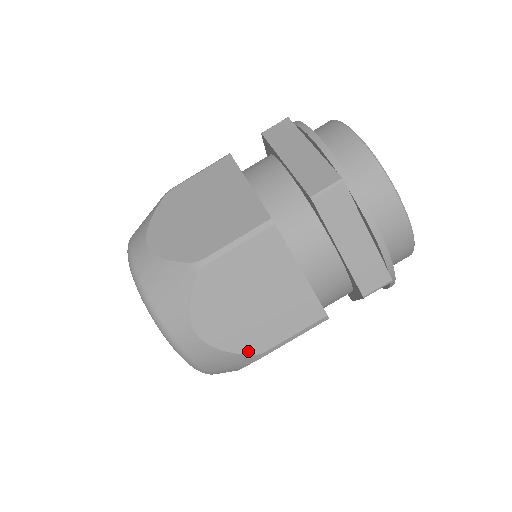
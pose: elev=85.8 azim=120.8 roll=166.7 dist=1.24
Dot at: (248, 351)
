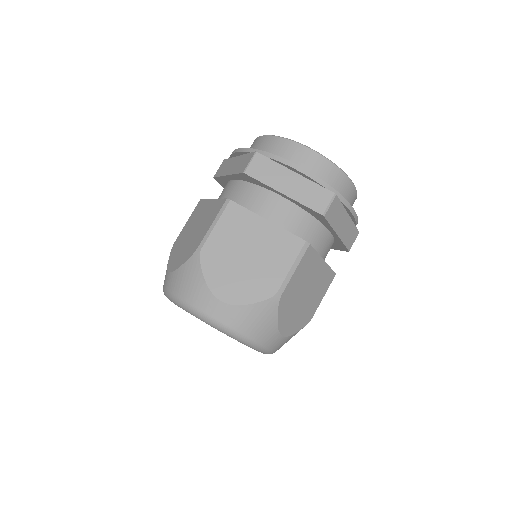
Dot at: (265, 296)
